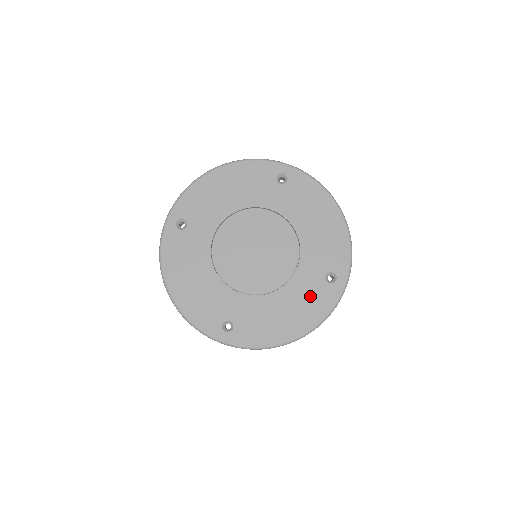
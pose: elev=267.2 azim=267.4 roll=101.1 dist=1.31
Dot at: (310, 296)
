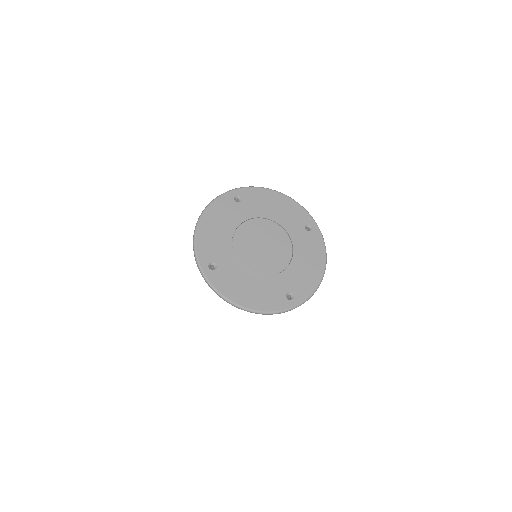
Dot at: (309, 245)
